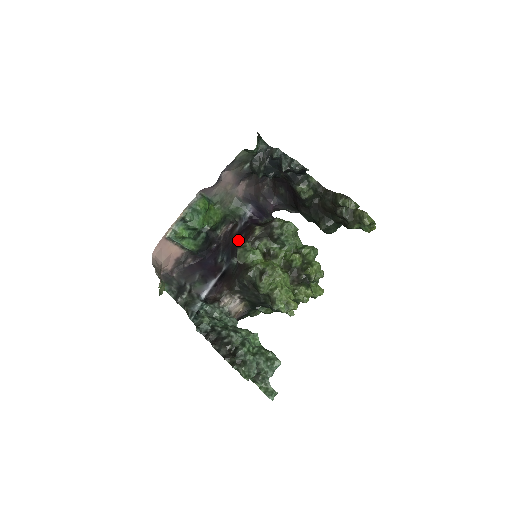
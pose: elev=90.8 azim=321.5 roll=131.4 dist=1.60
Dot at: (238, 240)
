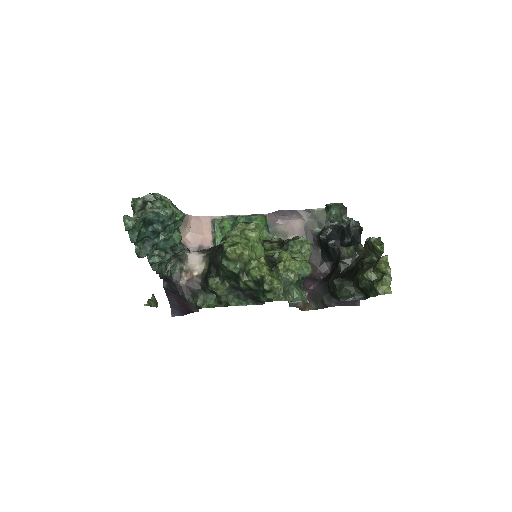
Dot at: occluded
